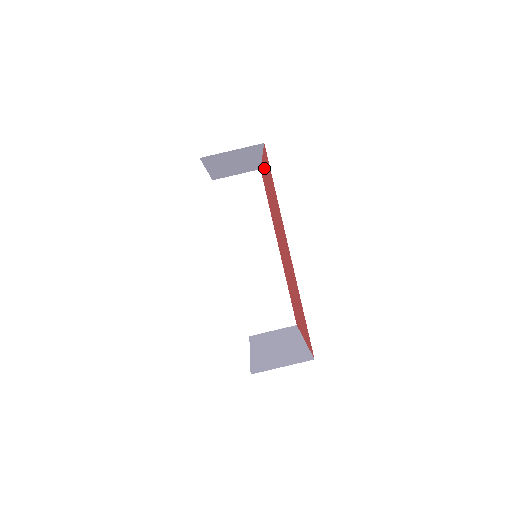
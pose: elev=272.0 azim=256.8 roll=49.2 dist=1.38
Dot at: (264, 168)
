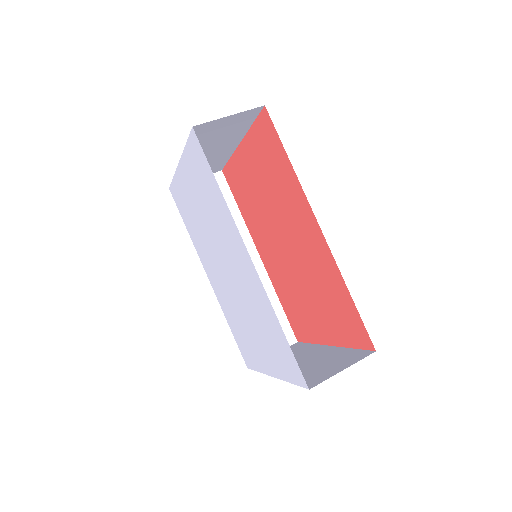
Dot at: (244, 154)
